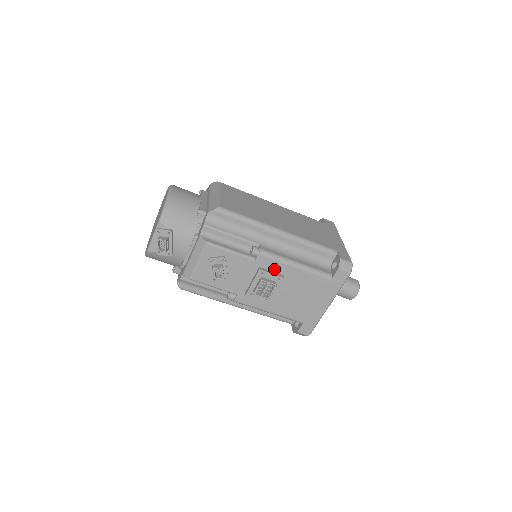
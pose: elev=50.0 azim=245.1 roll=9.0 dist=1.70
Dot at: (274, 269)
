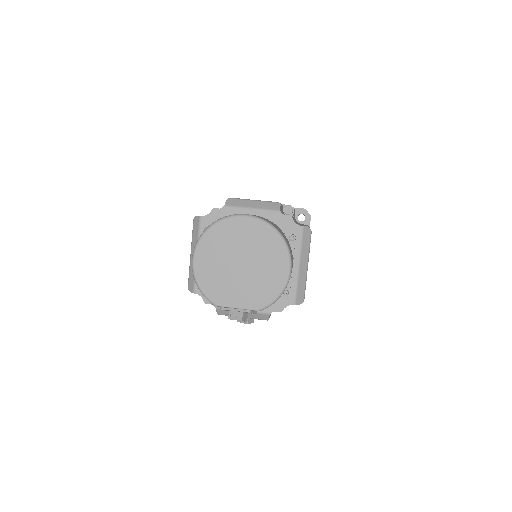
Dot at: occluded
